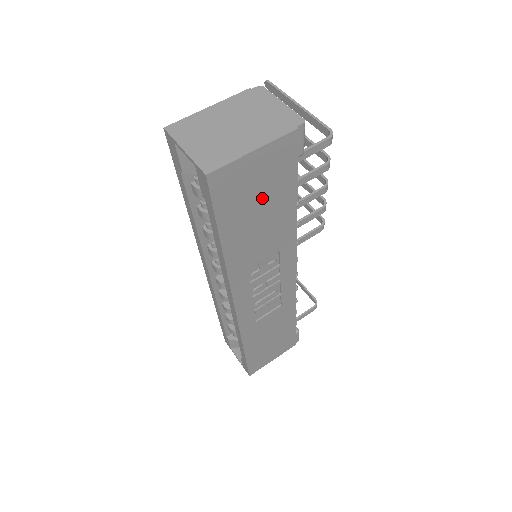
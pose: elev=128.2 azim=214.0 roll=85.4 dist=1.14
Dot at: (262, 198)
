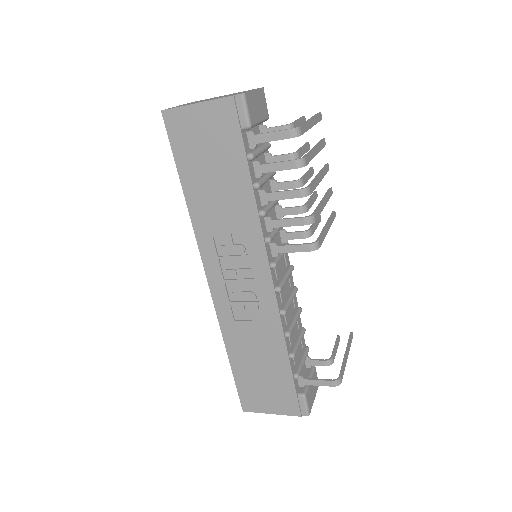
Dot at: (213, 156)
